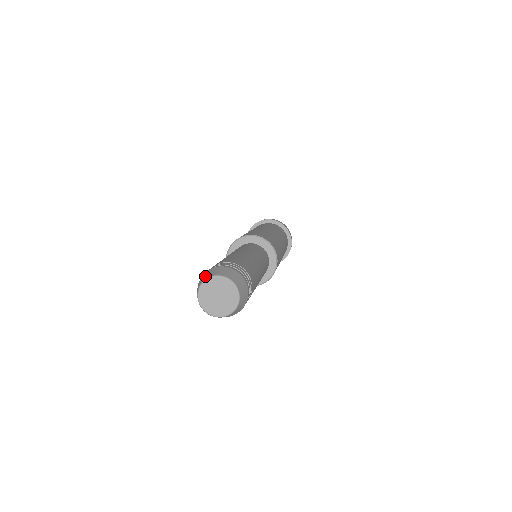
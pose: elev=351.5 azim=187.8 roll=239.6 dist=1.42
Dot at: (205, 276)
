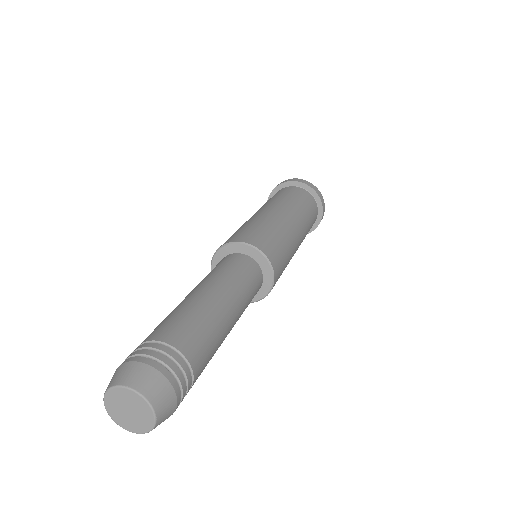
Dot at: occluded
